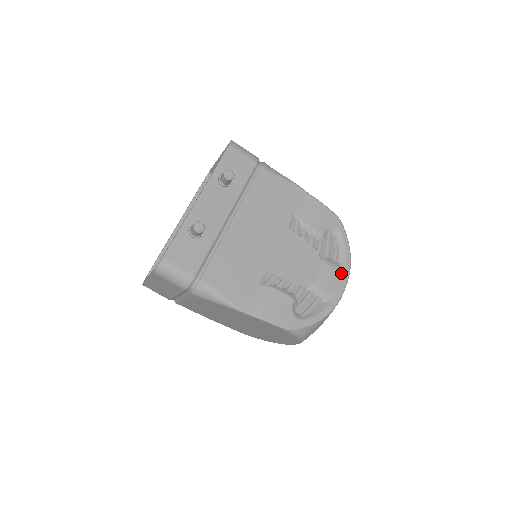
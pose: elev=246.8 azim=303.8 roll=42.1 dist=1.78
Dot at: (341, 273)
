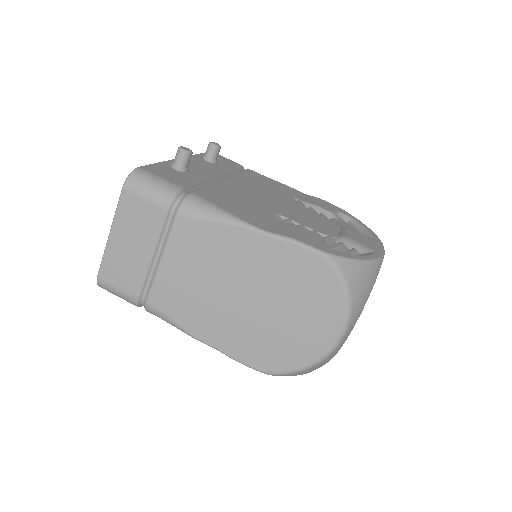
Dot at: (372, 239)
